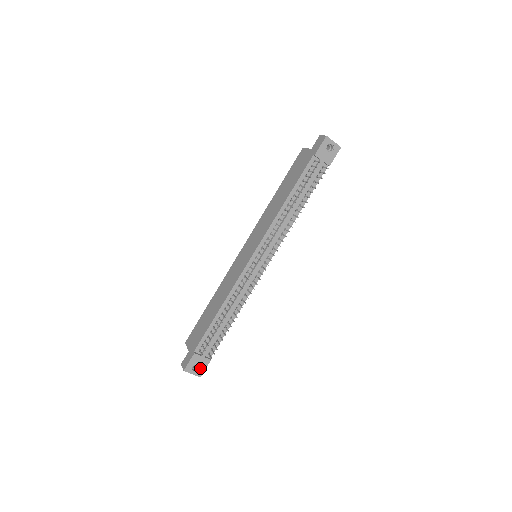
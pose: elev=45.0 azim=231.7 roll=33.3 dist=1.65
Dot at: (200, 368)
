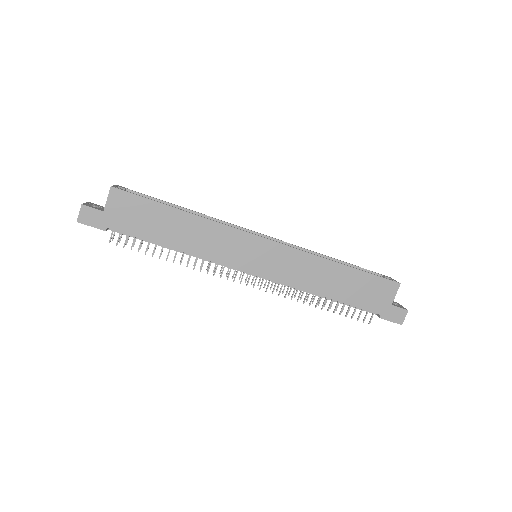
Dot at: occluded
